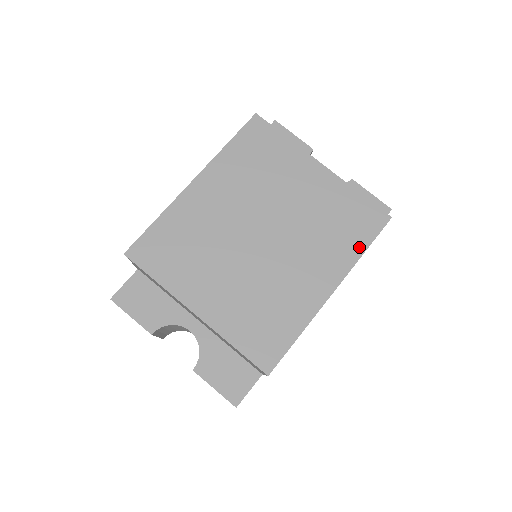
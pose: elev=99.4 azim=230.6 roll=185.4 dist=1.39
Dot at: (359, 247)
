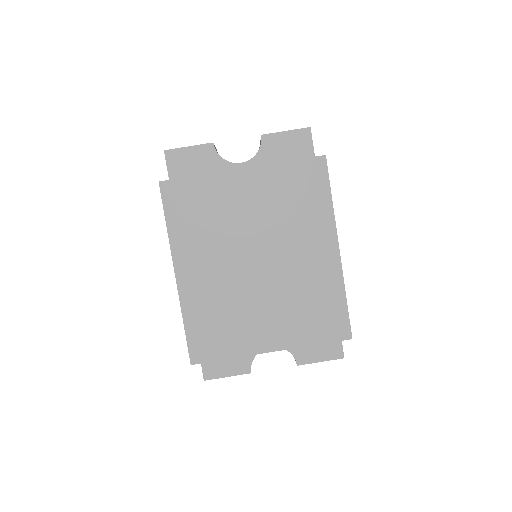
Dot at: (325, 200)
